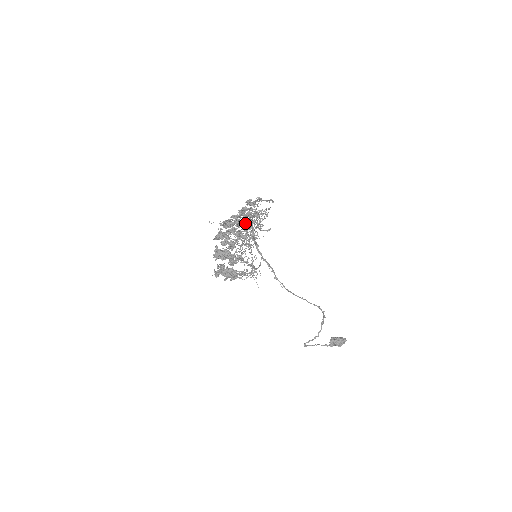
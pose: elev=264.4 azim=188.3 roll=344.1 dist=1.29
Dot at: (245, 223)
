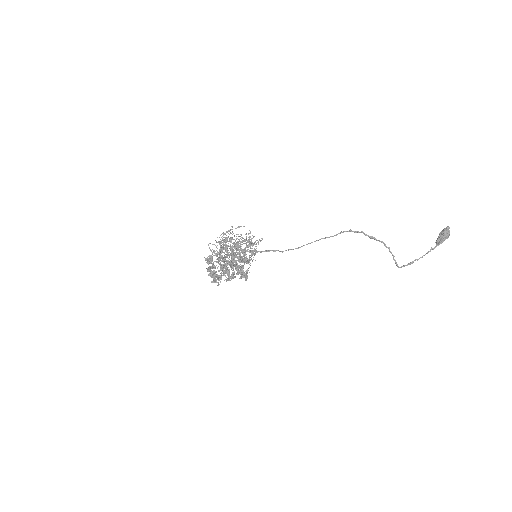
Dot at: (241, 252)
